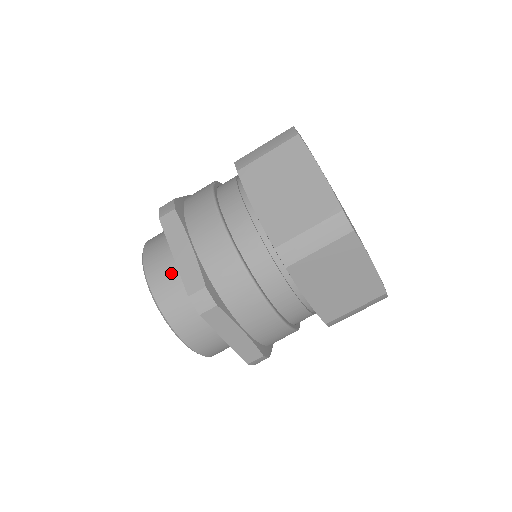
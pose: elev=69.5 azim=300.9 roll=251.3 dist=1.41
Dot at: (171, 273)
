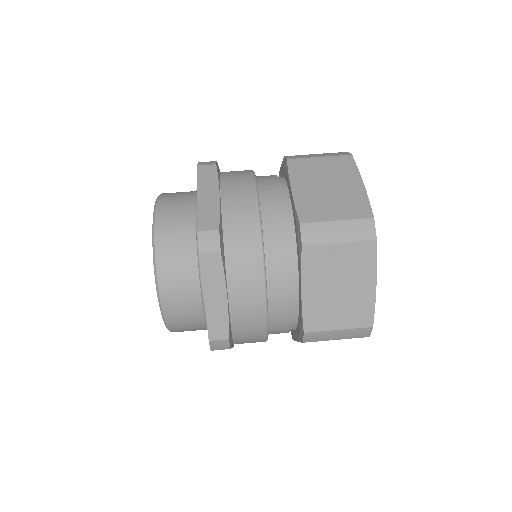
Dot at: (183, 216)
